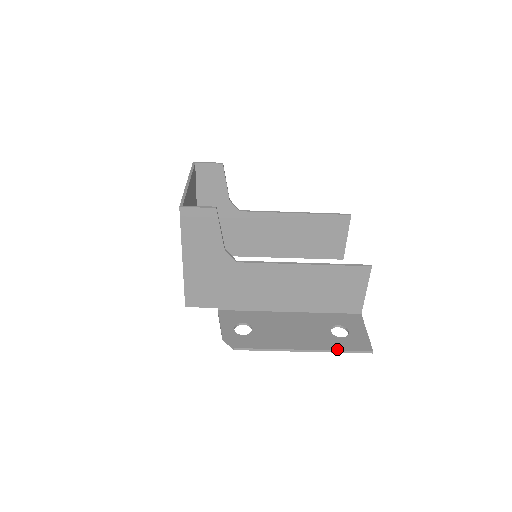
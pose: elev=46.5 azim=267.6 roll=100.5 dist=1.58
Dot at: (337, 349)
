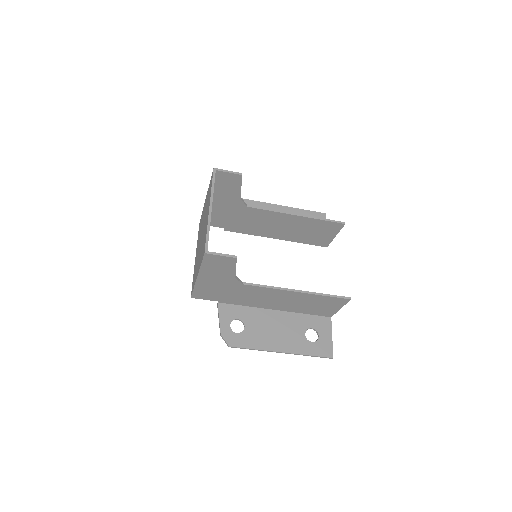
Dot at: (307, 354)
